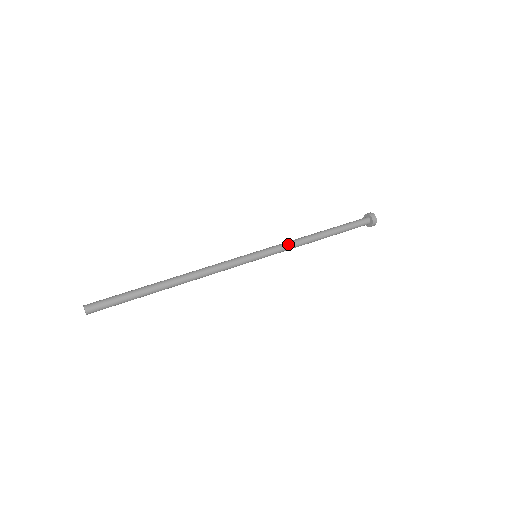
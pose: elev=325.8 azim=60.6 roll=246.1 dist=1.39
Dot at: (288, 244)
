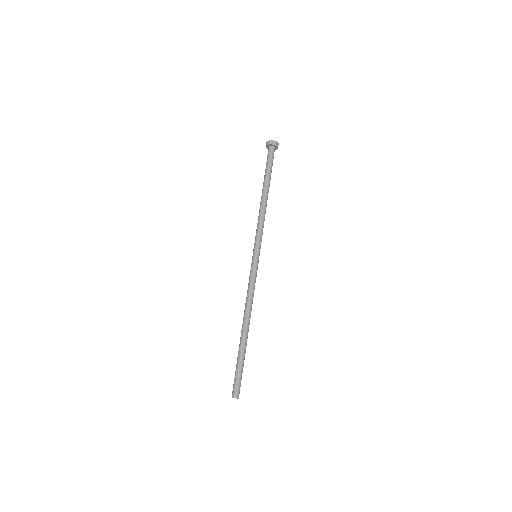
Dot at: (263, 227)
